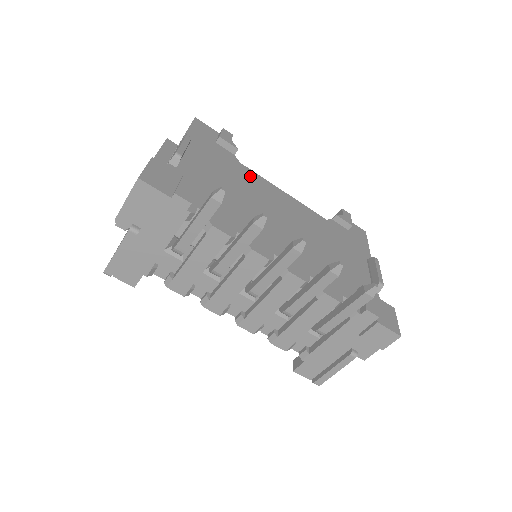
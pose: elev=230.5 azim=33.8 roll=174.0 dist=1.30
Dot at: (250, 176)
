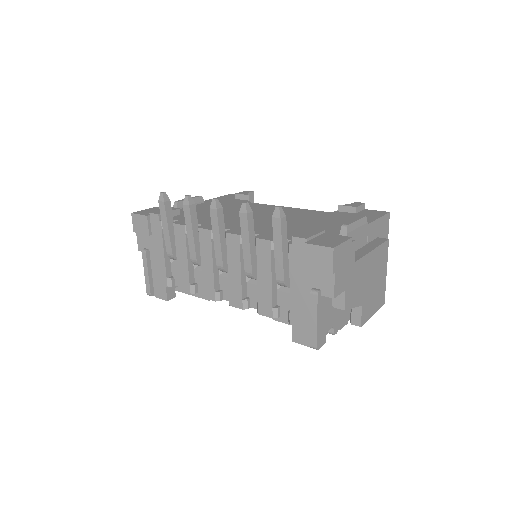
Dot at: (252, 205)
